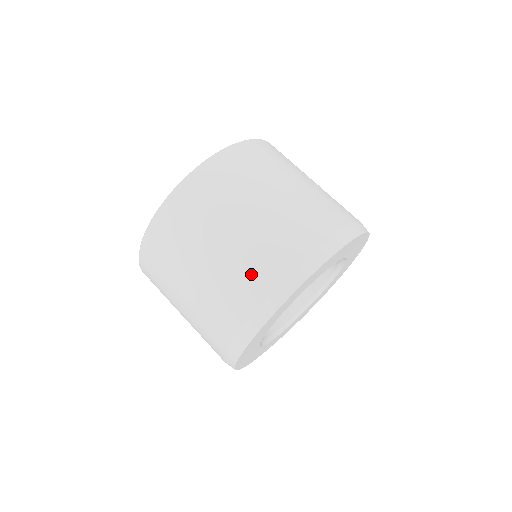
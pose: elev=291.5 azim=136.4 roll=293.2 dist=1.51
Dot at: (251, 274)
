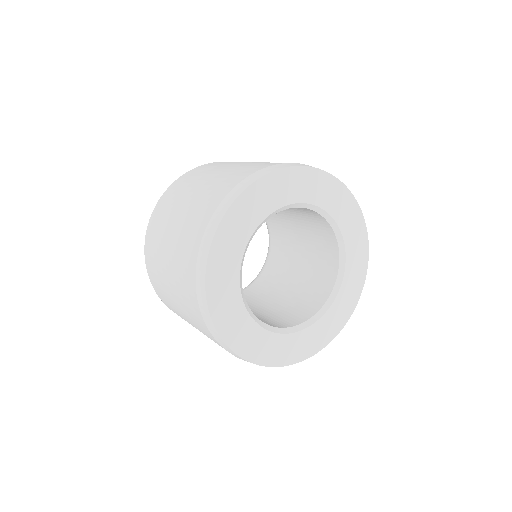
Dot at: occluded
